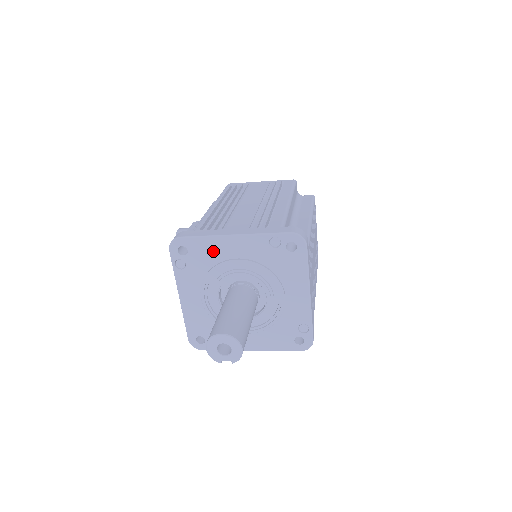
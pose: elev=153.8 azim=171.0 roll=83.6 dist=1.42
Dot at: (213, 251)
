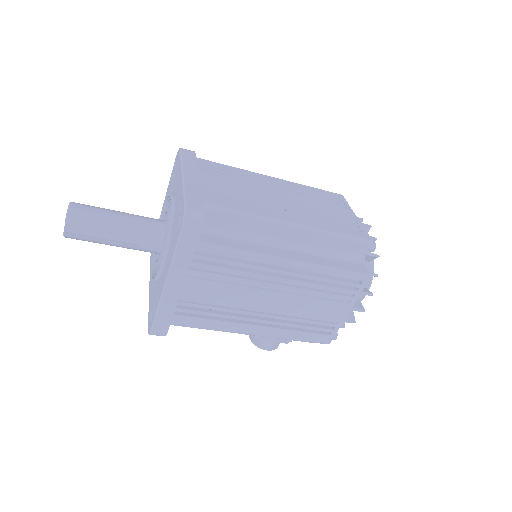
Dot at: occluded
